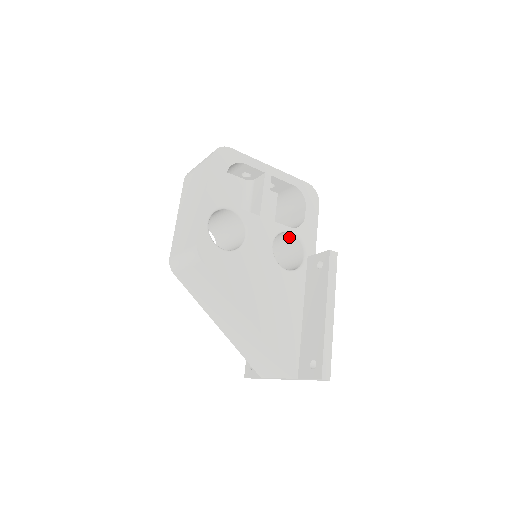
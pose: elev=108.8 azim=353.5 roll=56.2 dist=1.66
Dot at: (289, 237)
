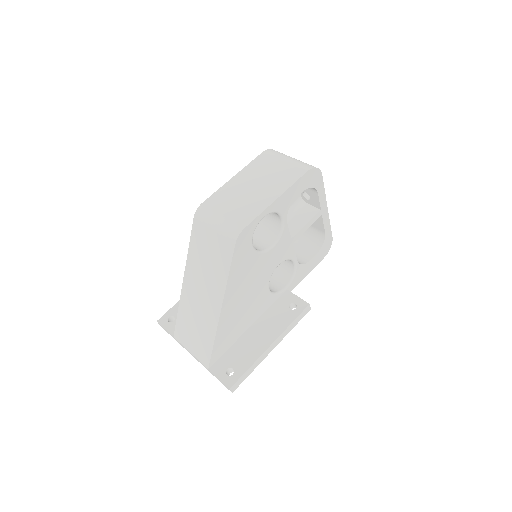
Dot at: (288, 264)
